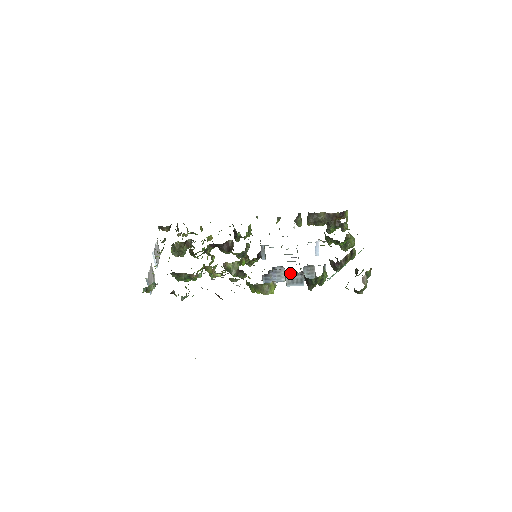
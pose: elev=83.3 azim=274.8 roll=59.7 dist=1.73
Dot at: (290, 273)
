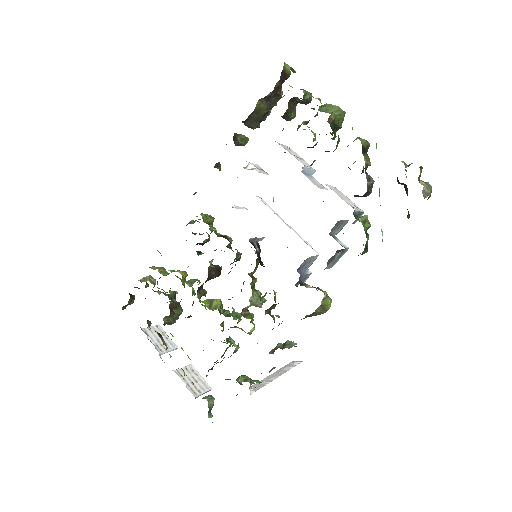
Dot at: occluded
